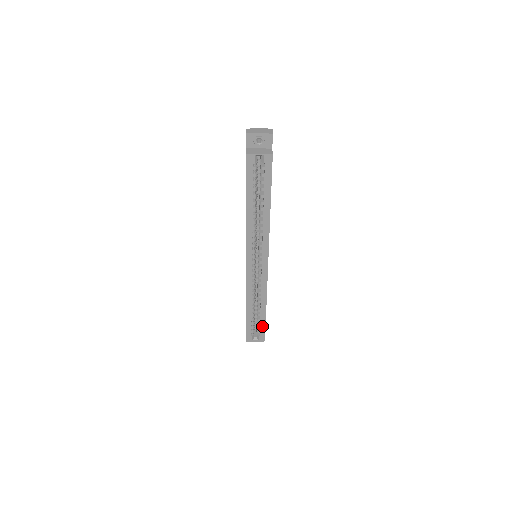
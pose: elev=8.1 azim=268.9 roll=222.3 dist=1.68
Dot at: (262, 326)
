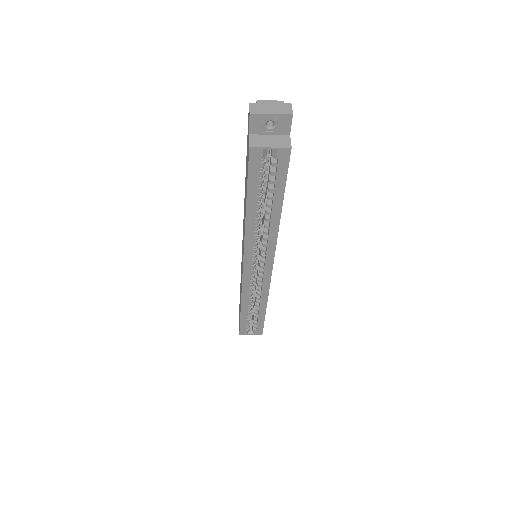
Dot at: (260, 323)
